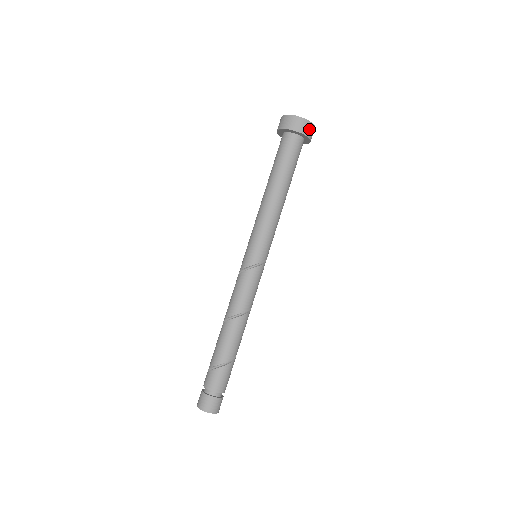
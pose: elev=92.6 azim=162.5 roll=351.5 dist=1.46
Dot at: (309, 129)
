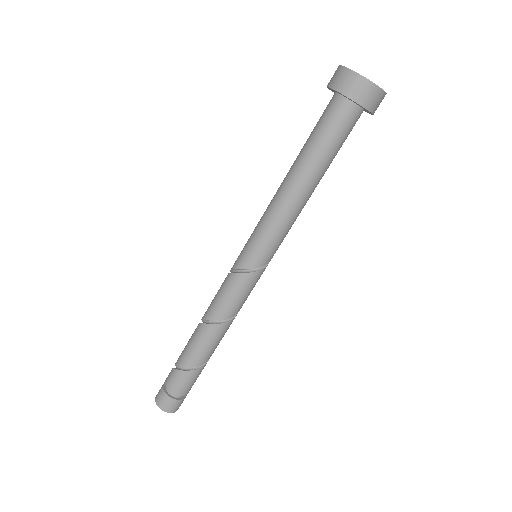
Dot at: (371, 96)
